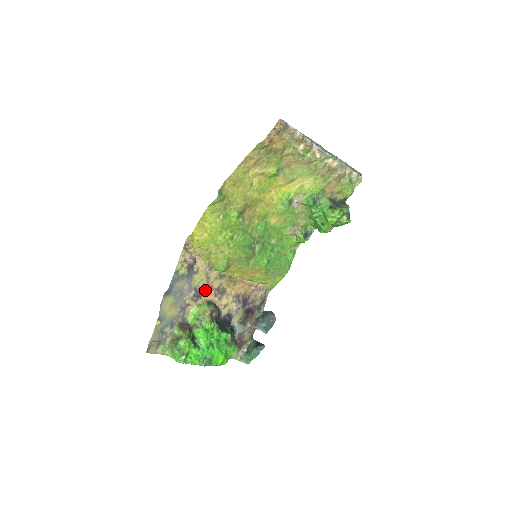
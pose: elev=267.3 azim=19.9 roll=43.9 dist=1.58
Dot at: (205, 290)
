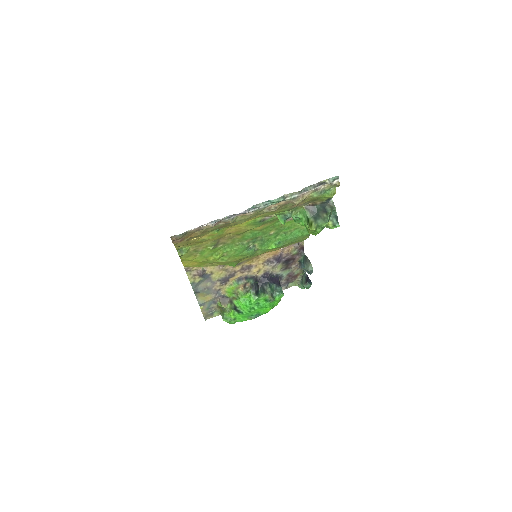
Dot at: (229, 276)
